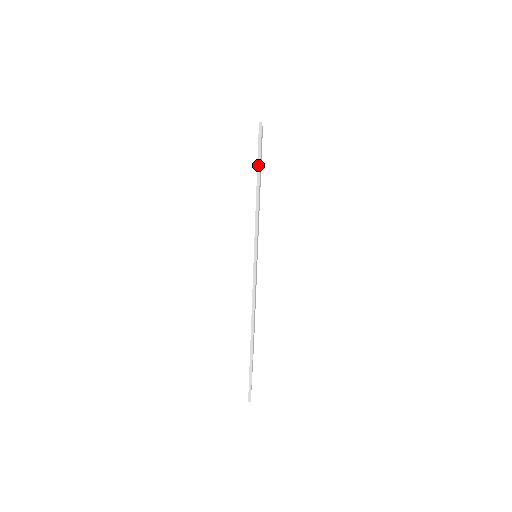
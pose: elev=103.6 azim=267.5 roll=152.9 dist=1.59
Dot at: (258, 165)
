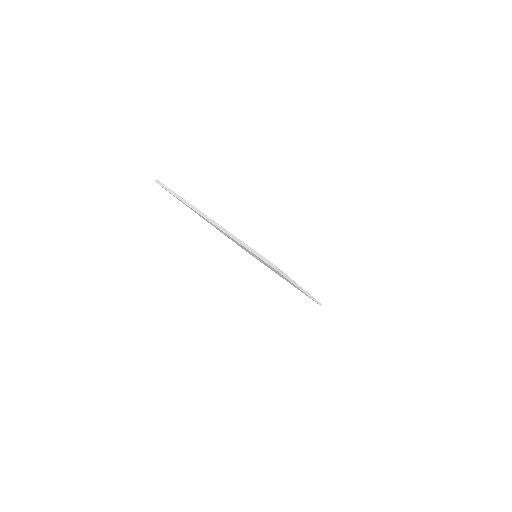
Dot at: (285, 276)
